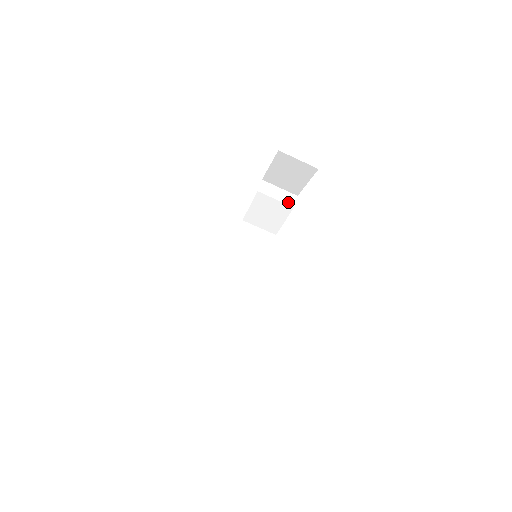
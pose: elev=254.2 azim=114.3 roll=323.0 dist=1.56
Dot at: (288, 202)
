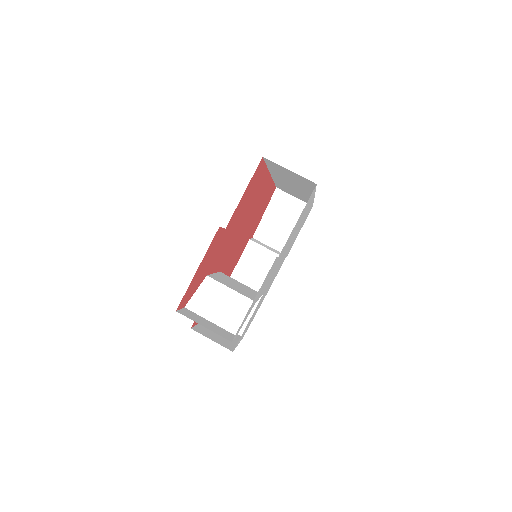
Dot at: (279, 254)
